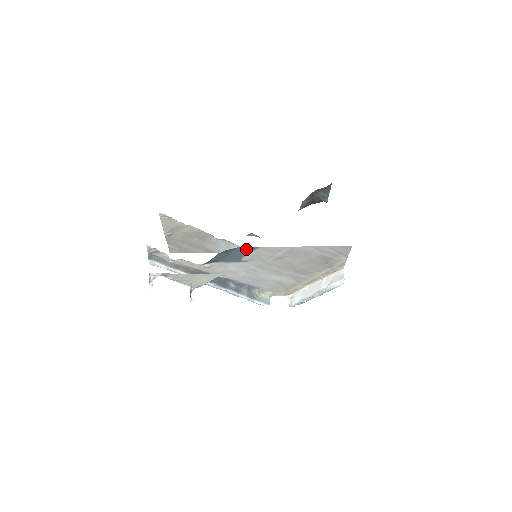
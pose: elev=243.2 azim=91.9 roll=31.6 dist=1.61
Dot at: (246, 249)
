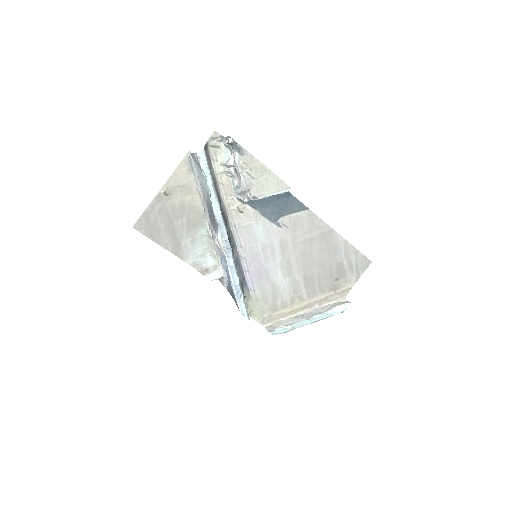
Dot at: (296, 204)
